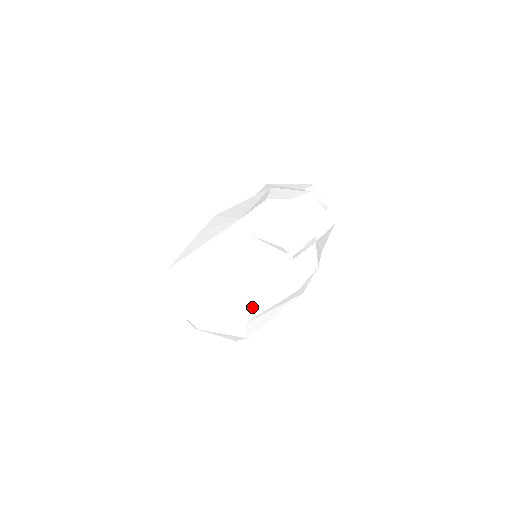
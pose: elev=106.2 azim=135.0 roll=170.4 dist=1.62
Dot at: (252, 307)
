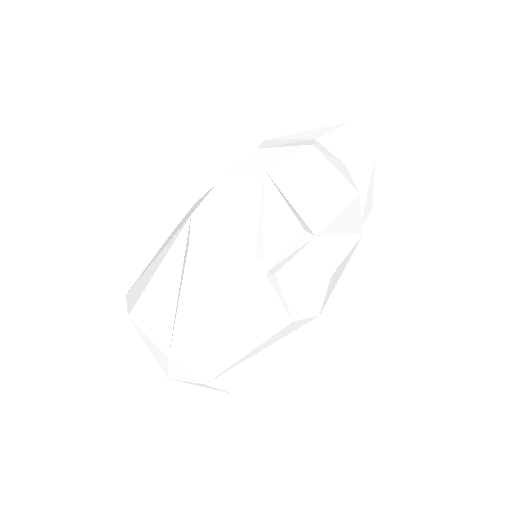
Dot at: (212, 359)
